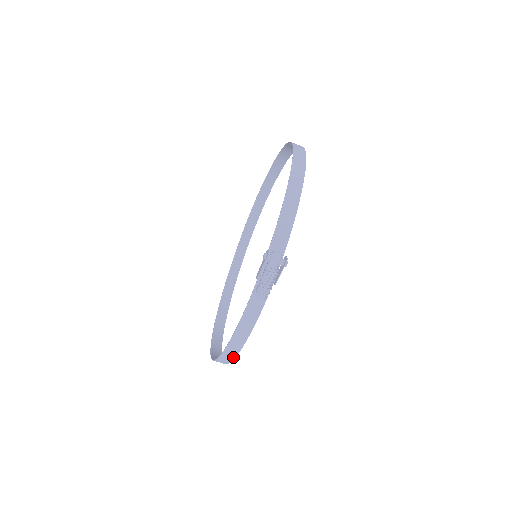
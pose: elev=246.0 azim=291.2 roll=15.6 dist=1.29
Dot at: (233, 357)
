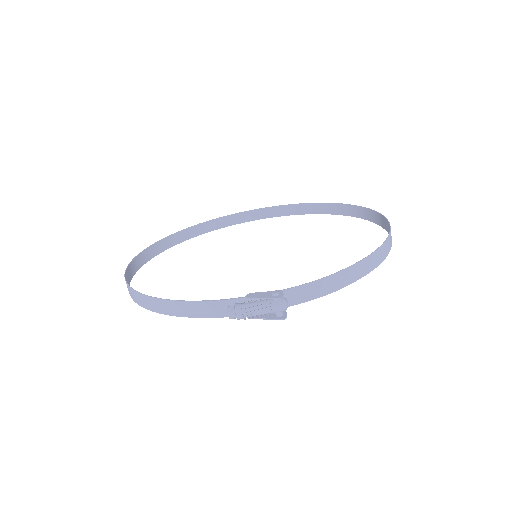
Dot at: (144, 306)
